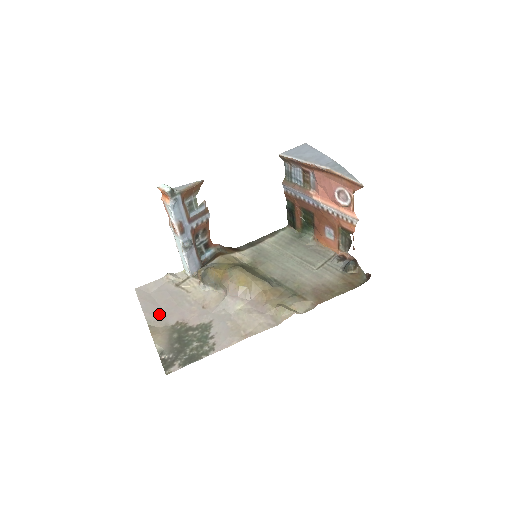
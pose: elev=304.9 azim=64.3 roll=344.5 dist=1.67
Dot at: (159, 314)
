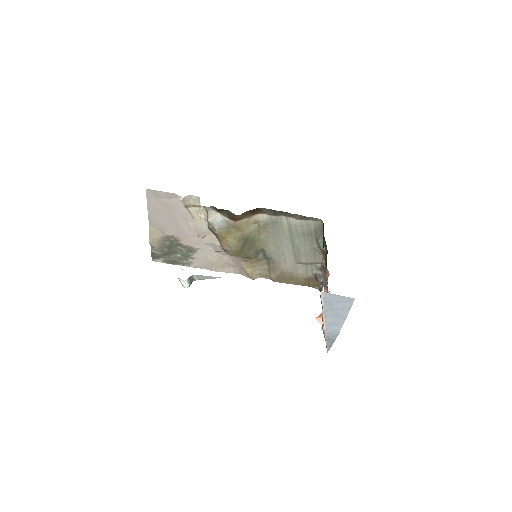
Dot at: (161, 222)
